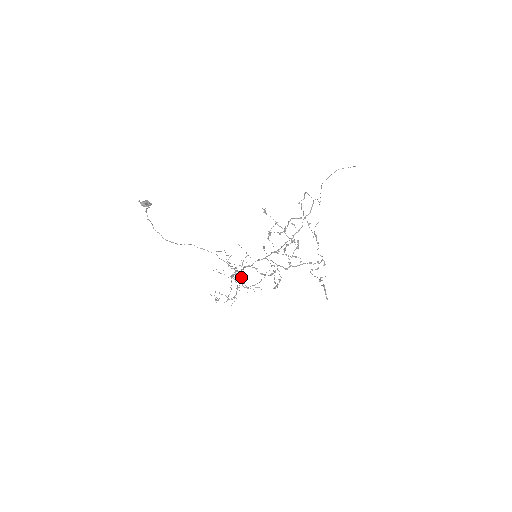
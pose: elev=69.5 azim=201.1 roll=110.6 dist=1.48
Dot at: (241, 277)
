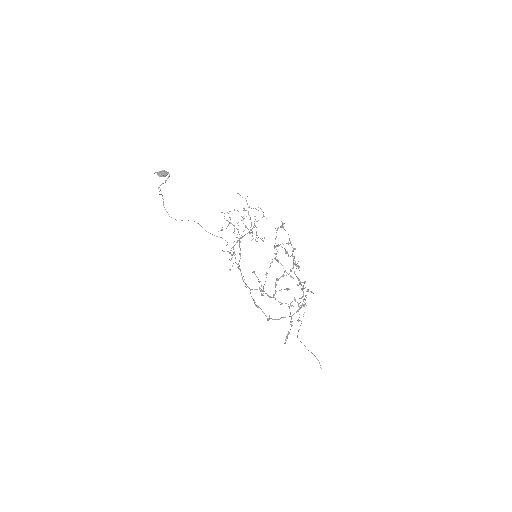
Dot at: (249, 232)
